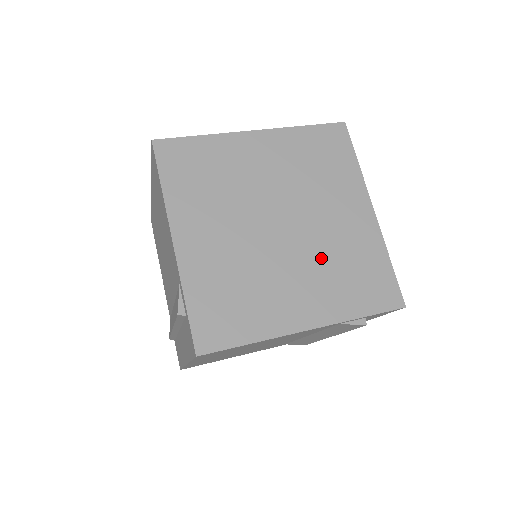
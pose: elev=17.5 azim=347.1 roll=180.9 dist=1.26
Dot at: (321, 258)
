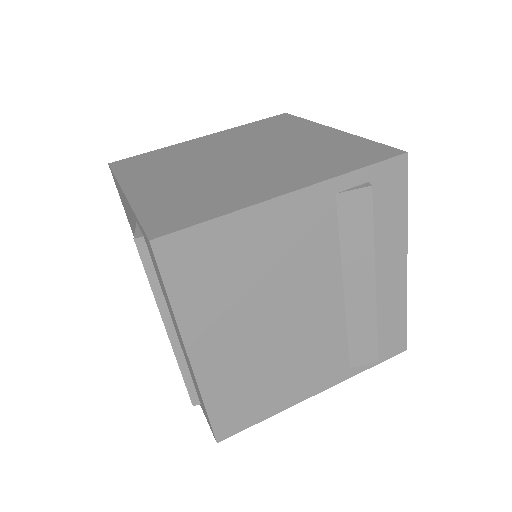
Dot at: (288, 159)
